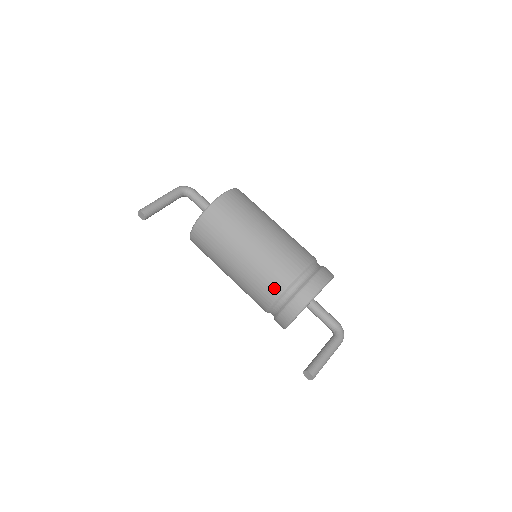
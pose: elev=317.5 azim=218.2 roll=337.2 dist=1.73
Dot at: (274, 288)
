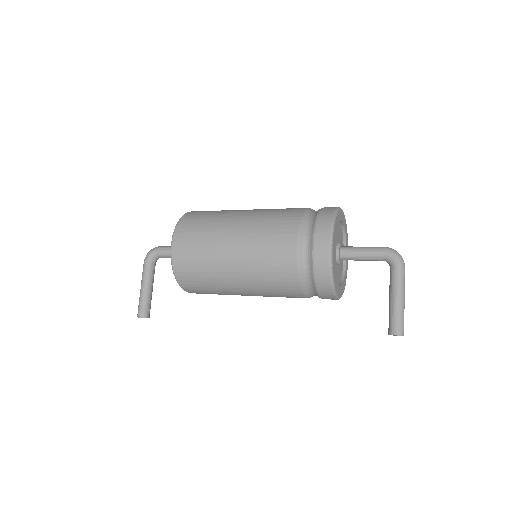
Dot at: (291, 287)
